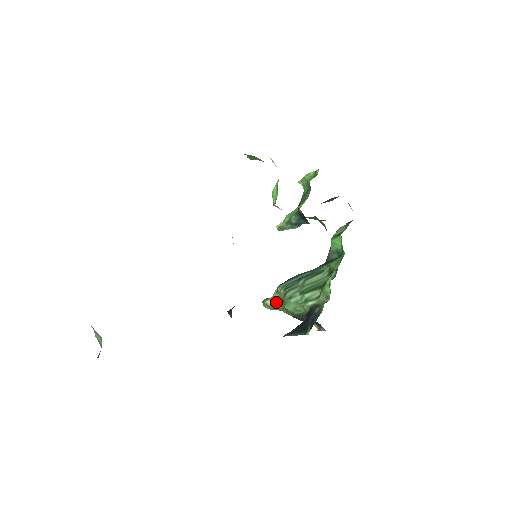
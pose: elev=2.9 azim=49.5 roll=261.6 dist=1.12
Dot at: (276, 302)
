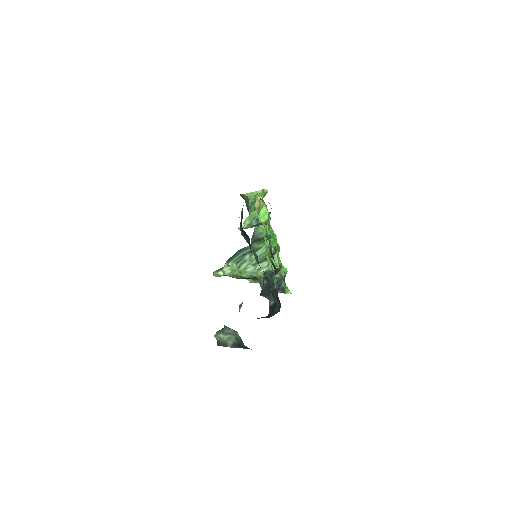
Dot at: (229, 272)
